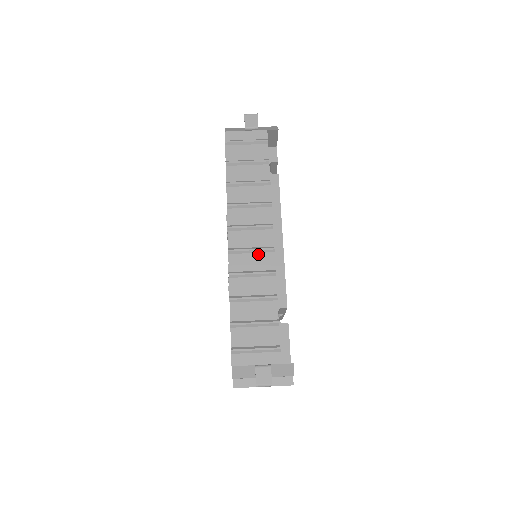
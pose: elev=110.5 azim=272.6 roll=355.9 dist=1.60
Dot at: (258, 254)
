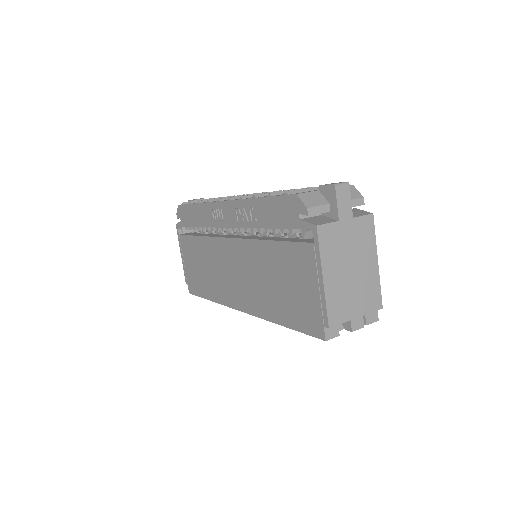
Dot at: occluded
